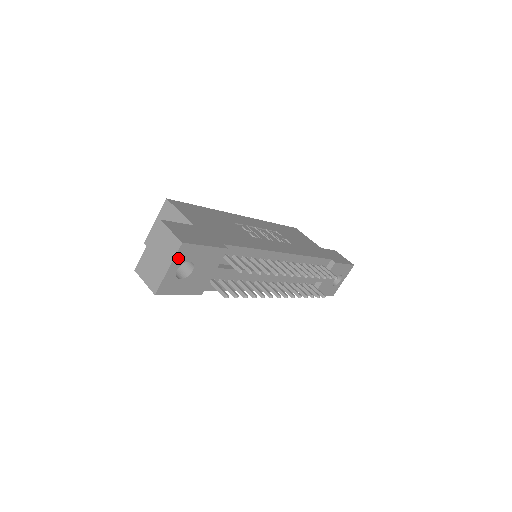
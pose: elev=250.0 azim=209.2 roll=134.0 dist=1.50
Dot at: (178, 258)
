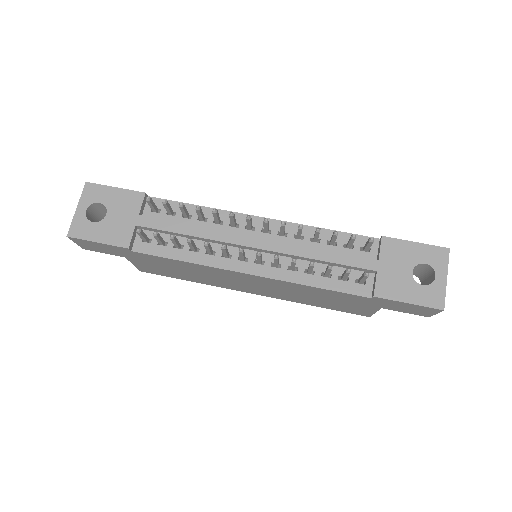
Dot at: (85, 198)
